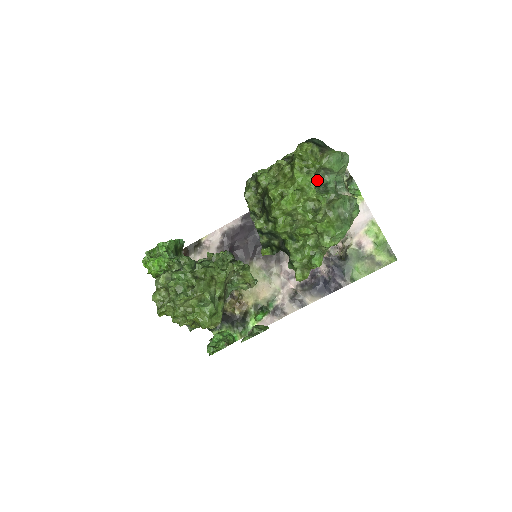
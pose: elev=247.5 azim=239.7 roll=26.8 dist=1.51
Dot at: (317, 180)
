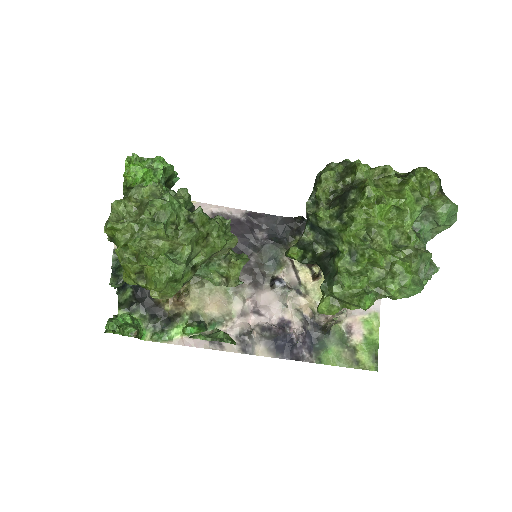
Dot at: occluded
